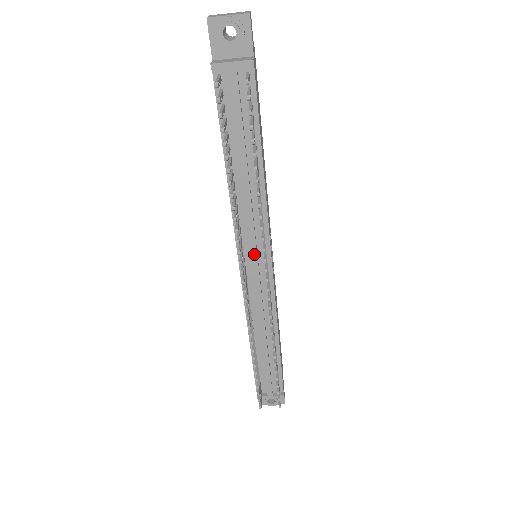
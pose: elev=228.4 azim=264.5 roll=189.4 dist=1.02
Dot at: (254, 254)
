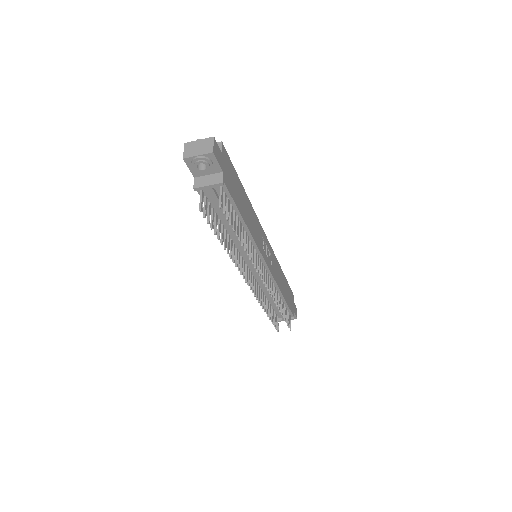
Dot at: occluded
